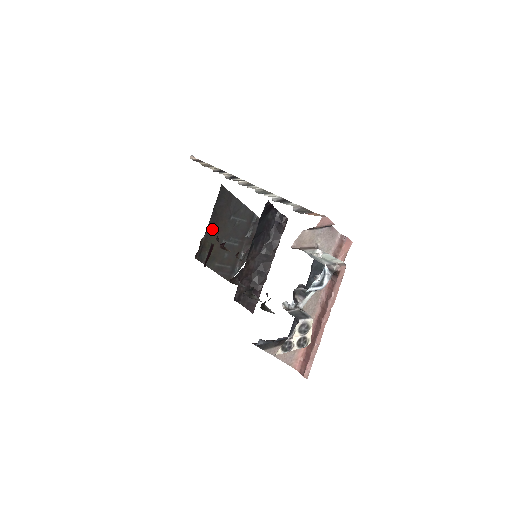
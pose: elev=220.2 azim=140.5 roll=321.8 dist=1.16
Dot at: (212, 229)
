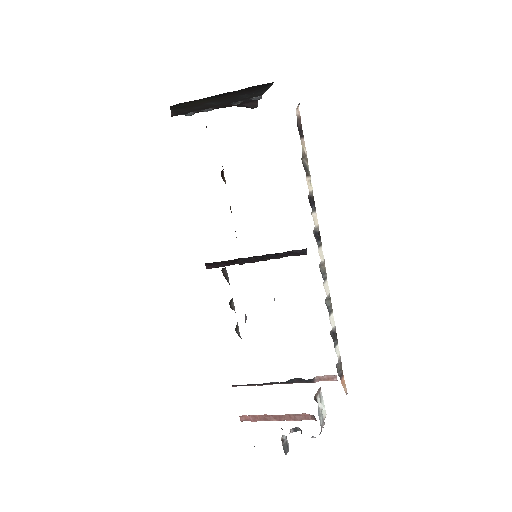
Dot at: (216, 96)
